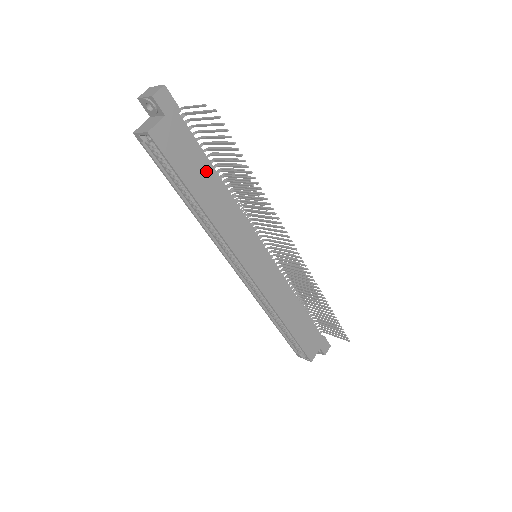
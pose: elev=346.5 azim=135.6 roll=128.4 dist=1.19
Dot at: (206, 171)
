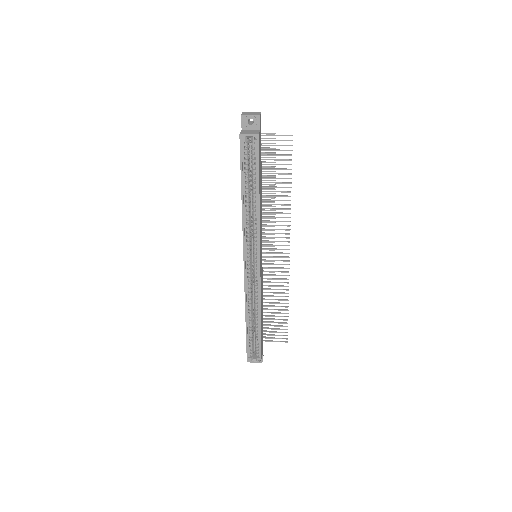
Dot at: (261, 177)
